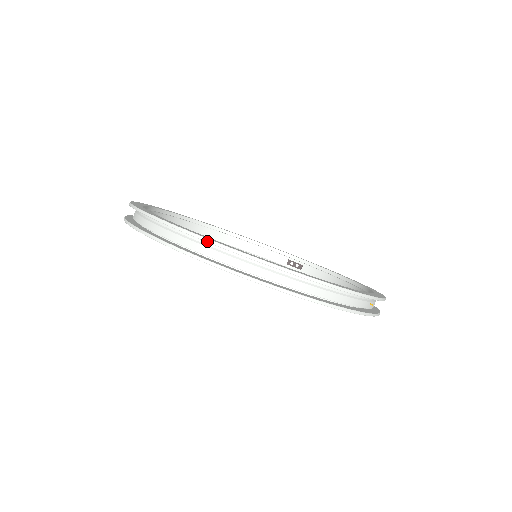
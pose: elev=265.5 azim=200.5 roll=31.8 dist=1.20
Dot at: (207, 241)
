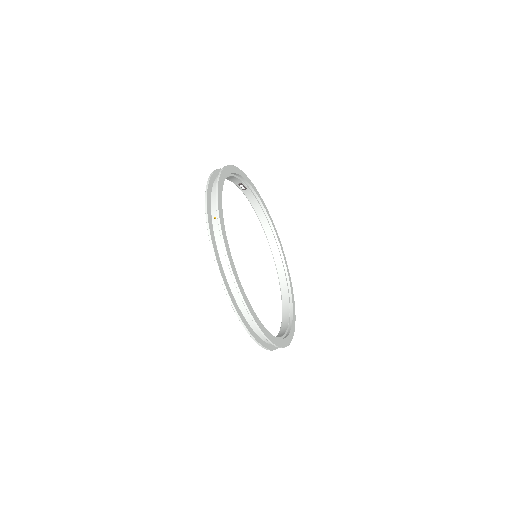
Dot at: occluded
